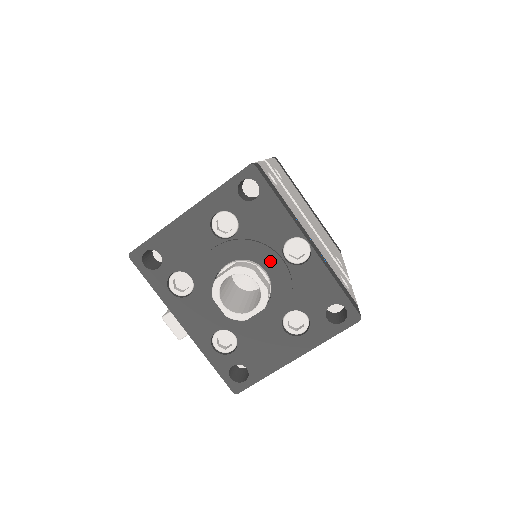
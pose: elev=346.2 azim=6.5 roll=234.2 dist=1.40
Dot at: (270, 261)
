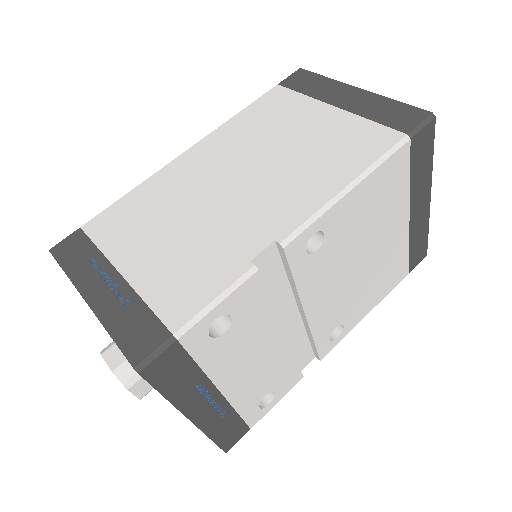
Dot at: occluded
